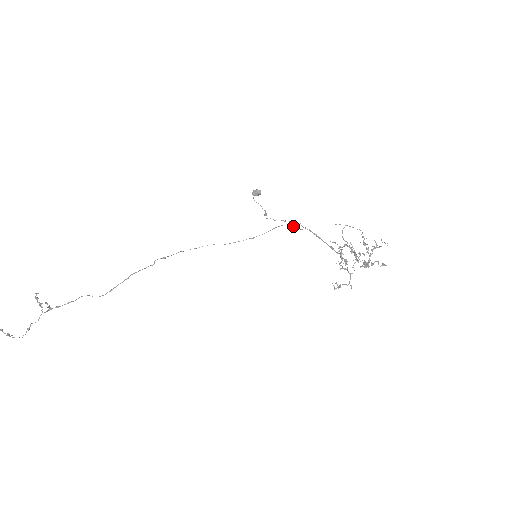
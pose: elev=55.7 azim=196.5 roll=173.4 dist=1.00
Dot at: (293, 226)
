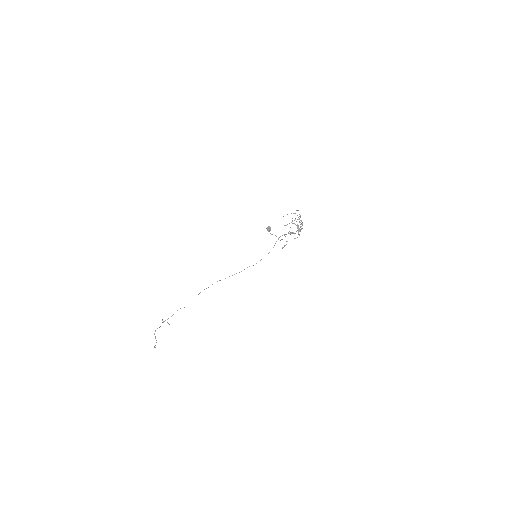
Dot at: (284, 235)
